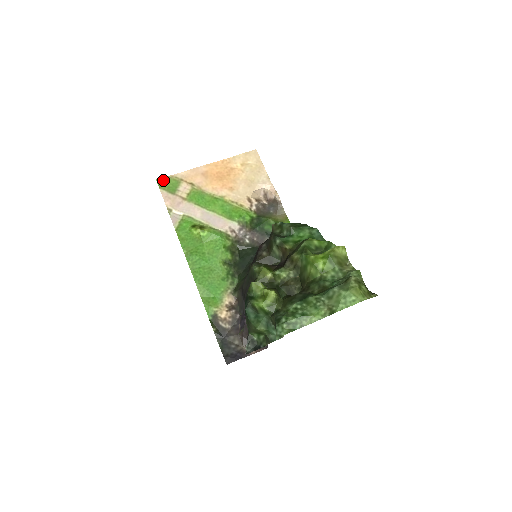
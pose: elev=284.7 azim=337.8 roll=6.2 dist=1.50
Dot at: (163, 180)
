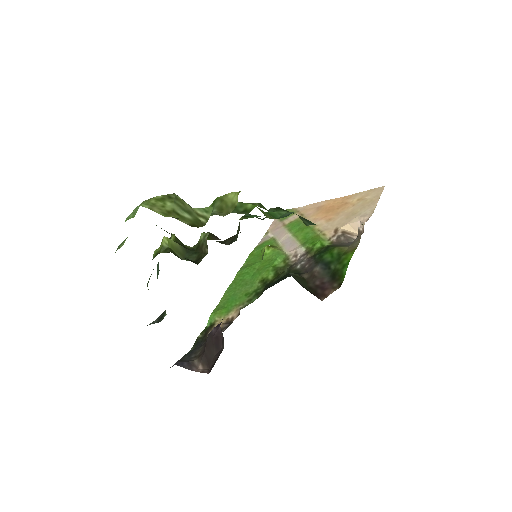
Dot at: occluded
